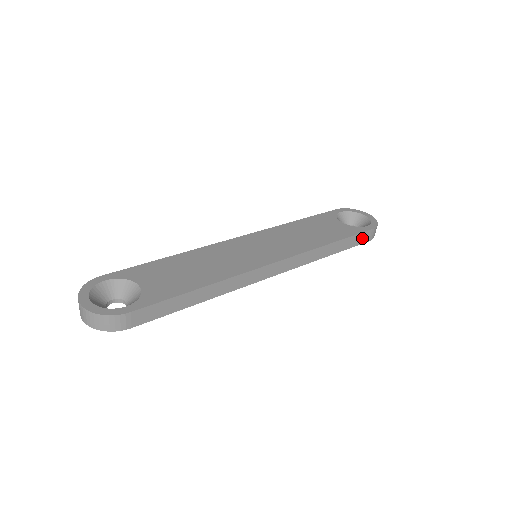
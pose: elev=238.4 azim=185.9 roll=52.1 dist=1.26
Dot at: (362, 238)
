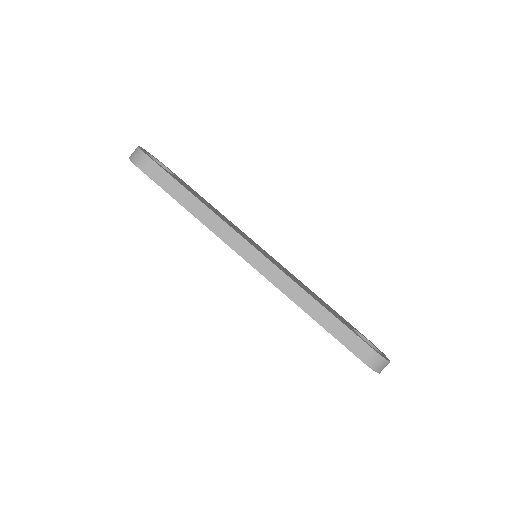
Dot at: (354, 344)
